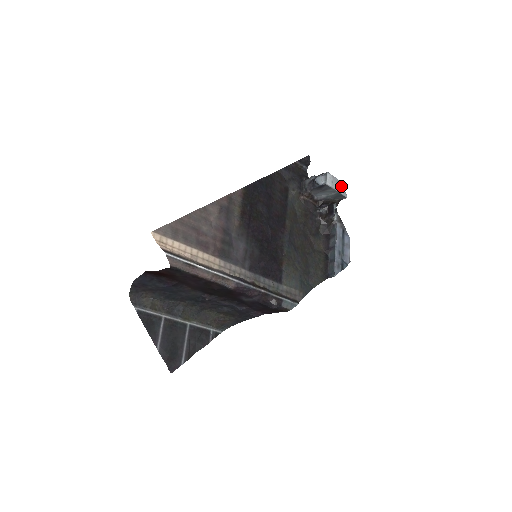
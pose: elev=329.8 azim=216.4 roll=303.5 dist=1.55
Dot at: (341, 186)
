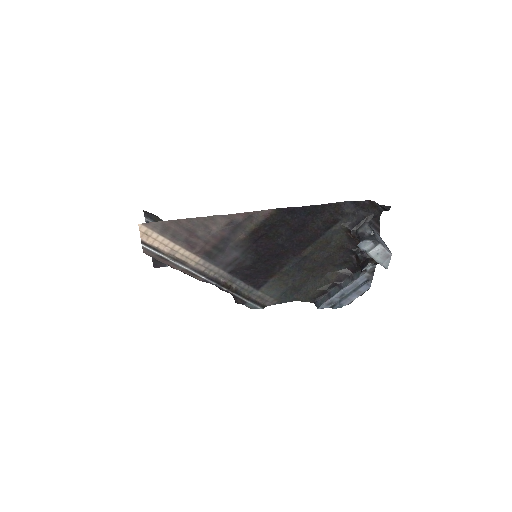
Dot at: (388, 259)
